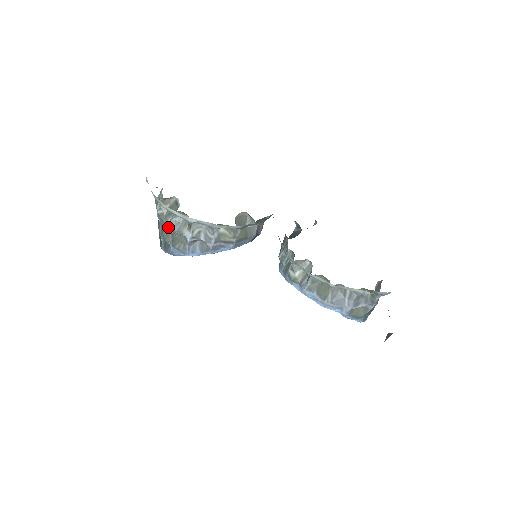
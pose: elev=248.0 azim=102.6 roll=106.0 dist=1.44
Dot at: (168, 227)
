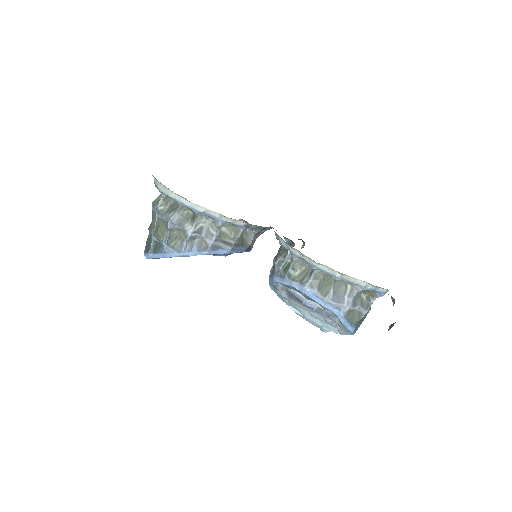
Dot at: (169, 221)
